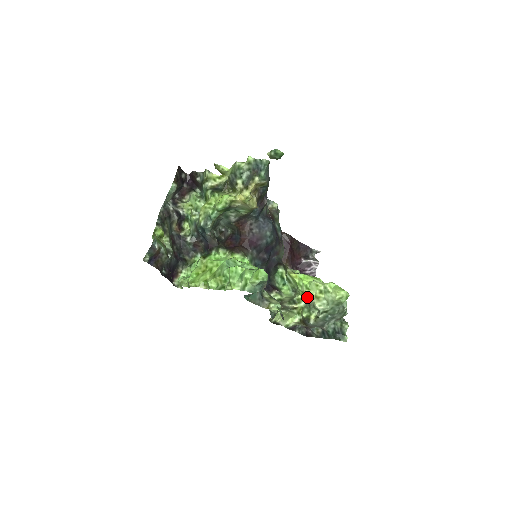
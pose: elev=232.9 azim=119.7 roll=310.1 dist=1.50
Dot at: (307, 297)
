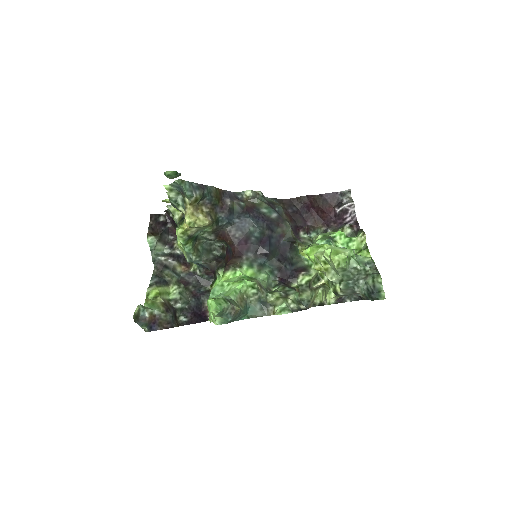
Dot at: occluded
